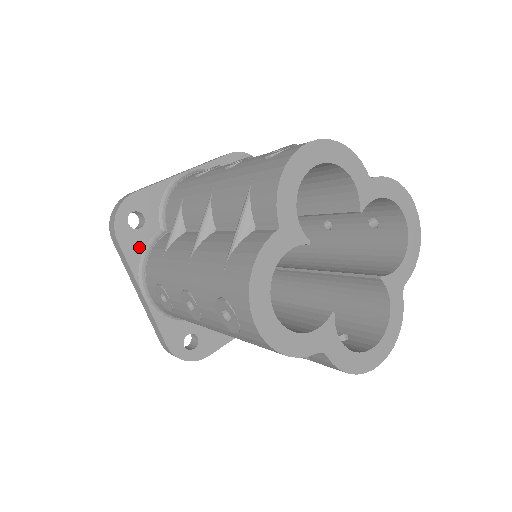
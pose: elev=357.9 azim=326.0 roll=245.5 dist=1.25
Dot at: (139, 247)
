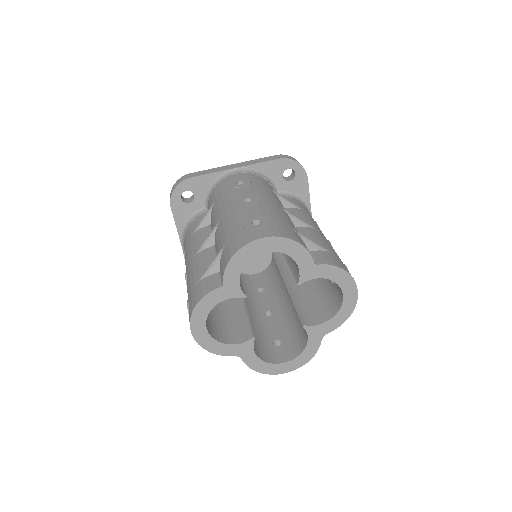
Dot at: (186, 215)
